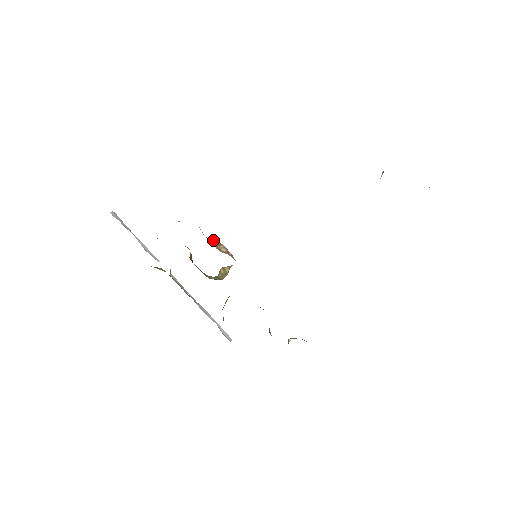
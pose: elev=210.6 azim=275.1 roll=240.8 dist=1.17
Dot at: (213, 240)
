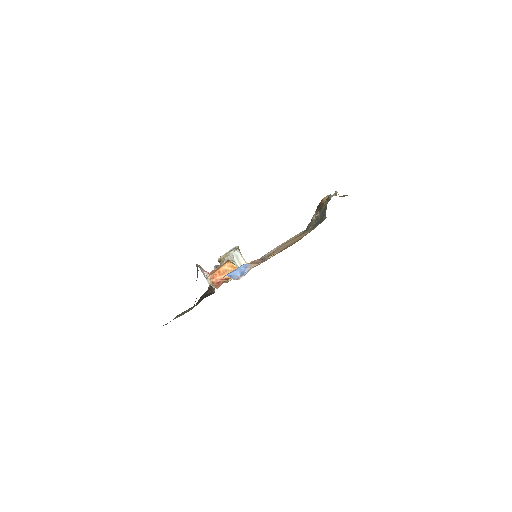
Dot at: (238, 249)
